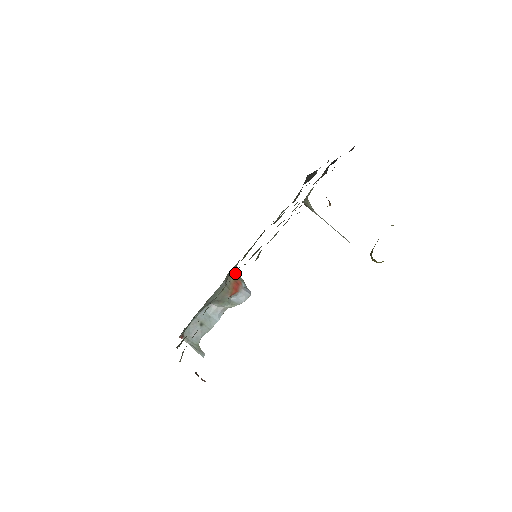
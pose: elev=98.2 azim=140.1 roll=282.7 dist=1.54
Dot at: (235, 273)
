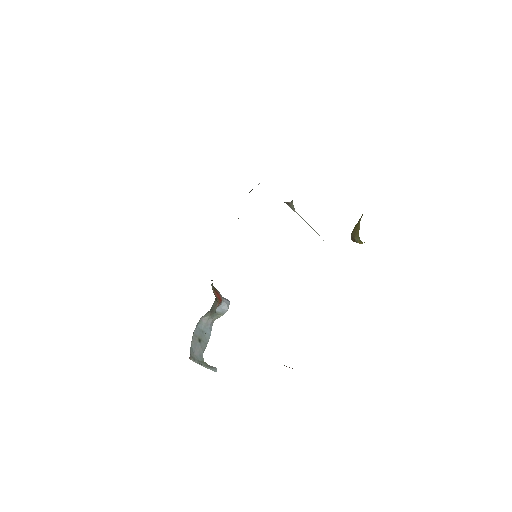
Dot at: (212, 284)
